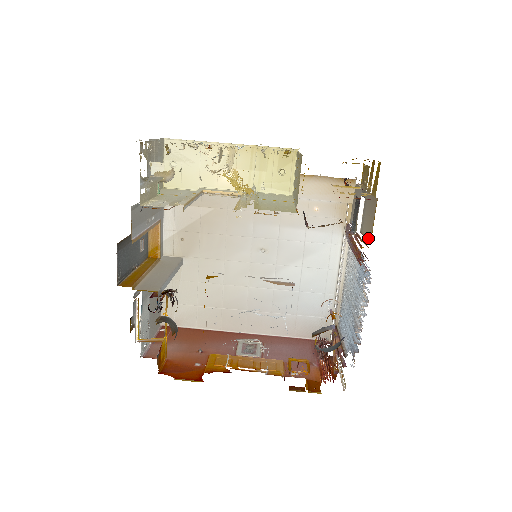
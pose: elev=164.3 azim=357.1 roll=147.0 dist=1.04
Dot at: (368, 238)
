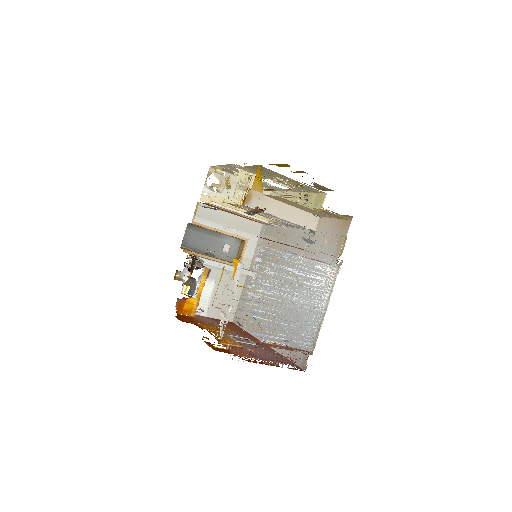
Dot at: occluded
